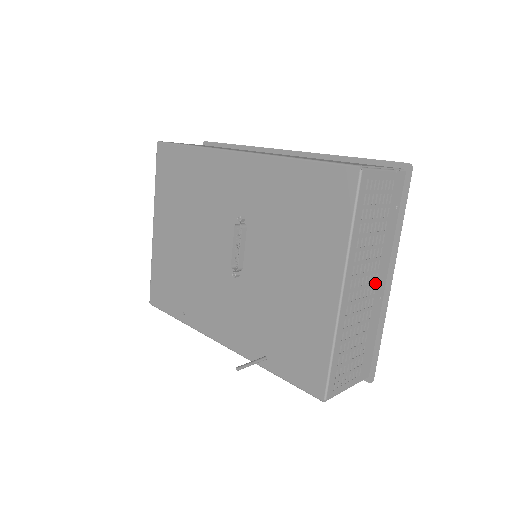
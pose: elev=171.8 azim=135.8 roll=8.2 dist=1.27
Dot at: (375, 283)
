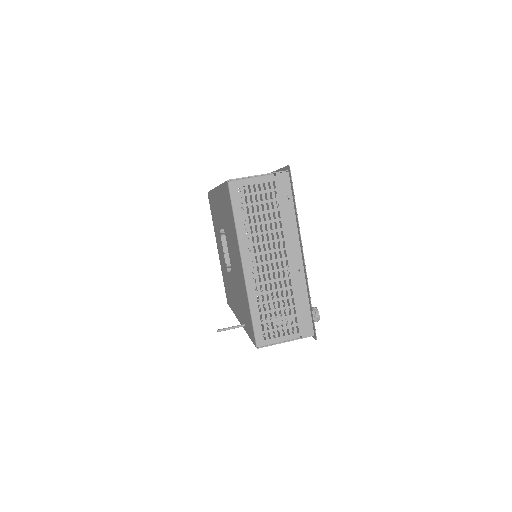
Dot at: (286, 258)
